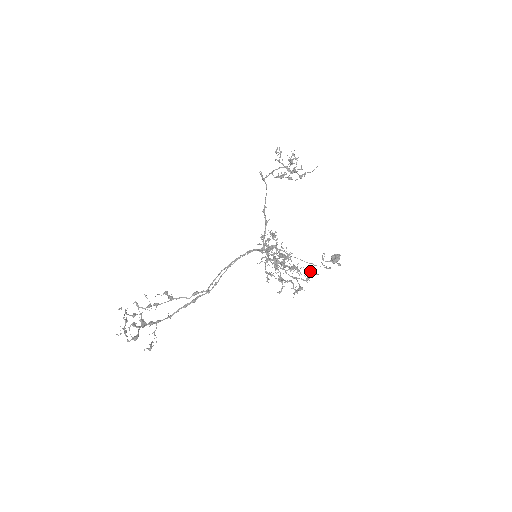
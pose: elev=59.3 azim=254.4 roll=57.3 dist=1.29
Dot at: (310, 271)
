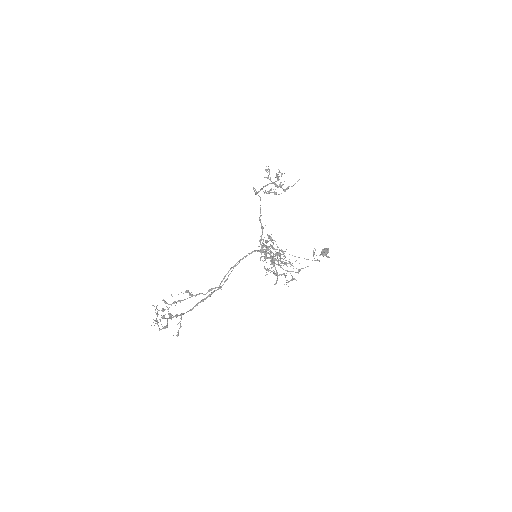
Dot at: occluded
